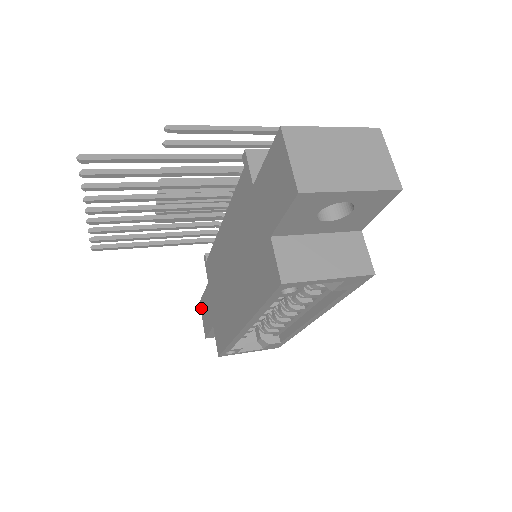
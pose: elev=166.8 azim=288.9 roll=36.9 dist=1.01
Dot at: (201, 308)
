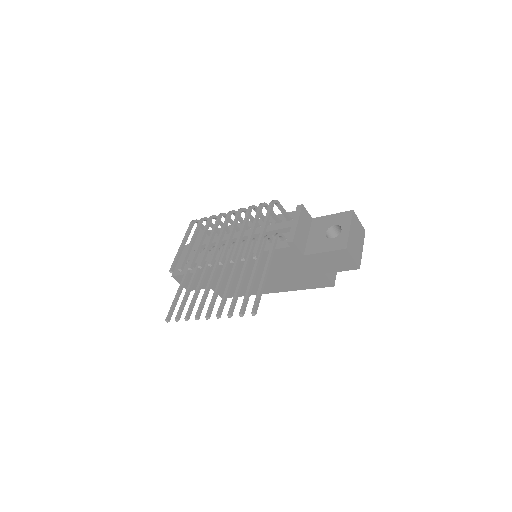
Dot at: (177, 280)
